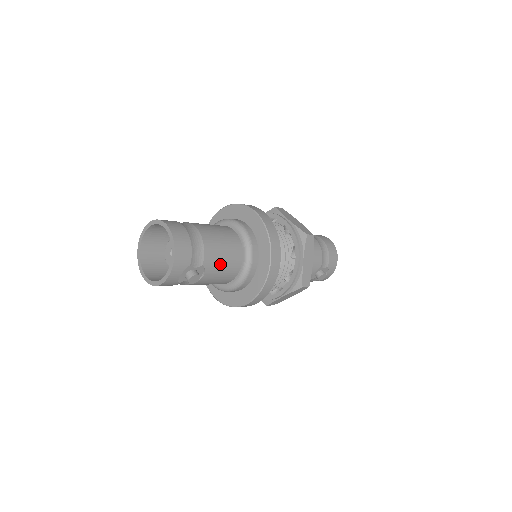
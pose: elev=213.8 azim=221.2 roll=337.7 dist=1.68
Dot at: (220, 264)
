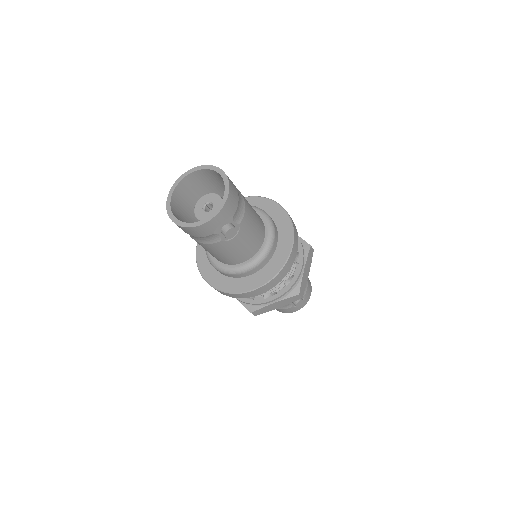
Dot at: (250, 233)
